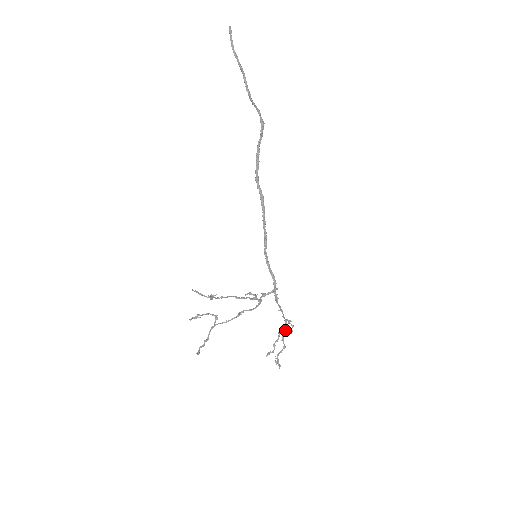
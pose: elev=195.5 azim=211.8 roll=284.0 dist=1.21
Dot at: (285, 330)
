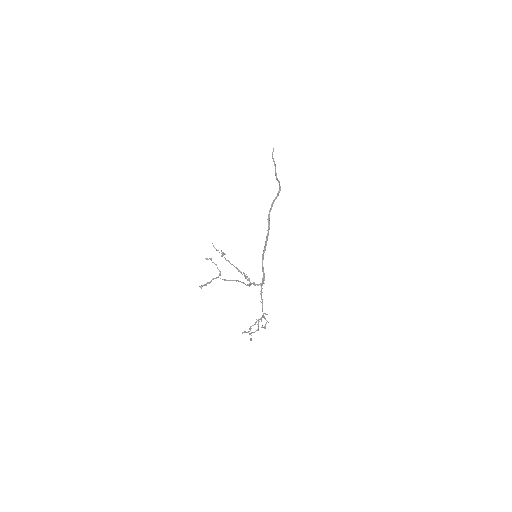
Dot at: (261, 321)
